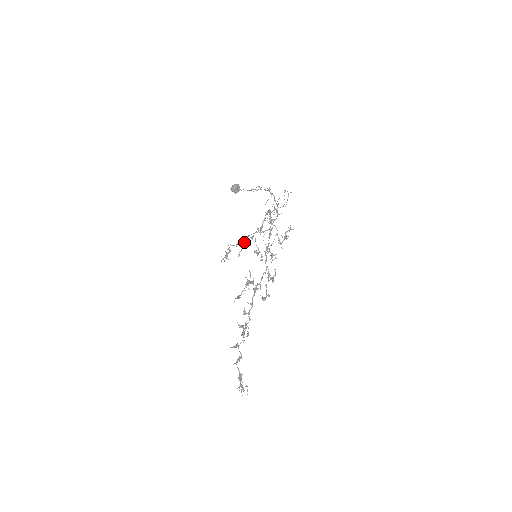
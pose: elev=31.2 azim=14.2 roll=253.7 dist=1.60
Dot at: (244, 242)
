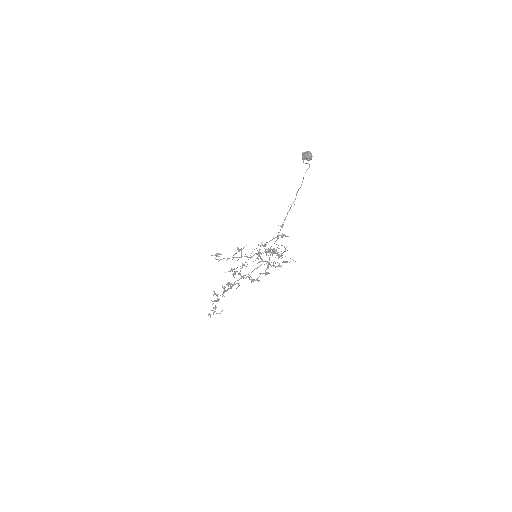
Dot at: (239, 251)
